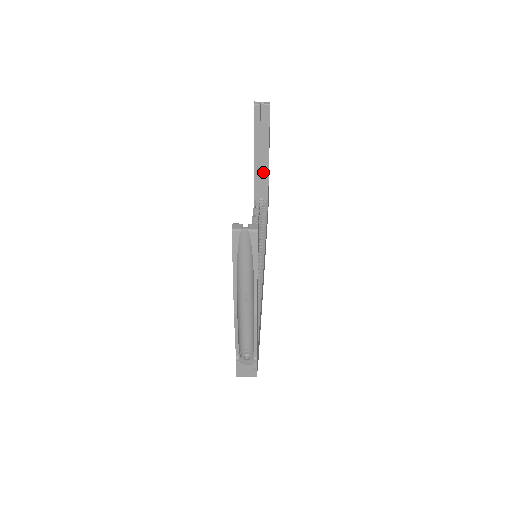
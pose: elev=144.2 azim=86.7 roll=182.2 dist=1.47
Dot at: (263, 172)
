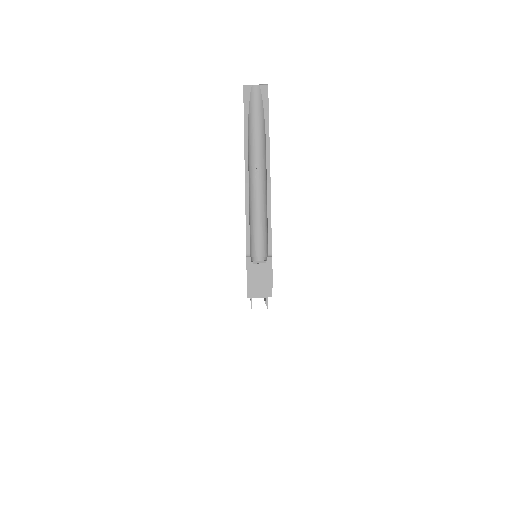
Dot at: occluded
